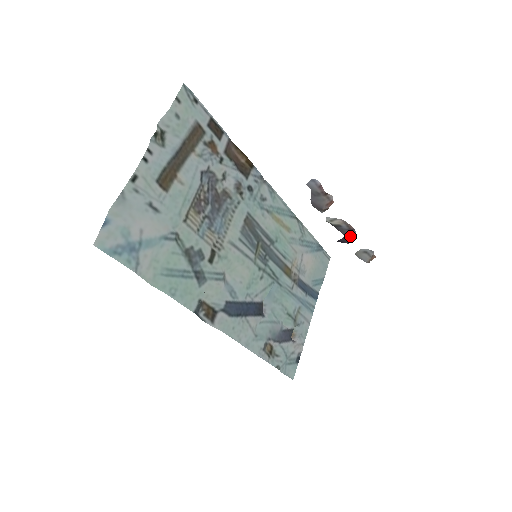
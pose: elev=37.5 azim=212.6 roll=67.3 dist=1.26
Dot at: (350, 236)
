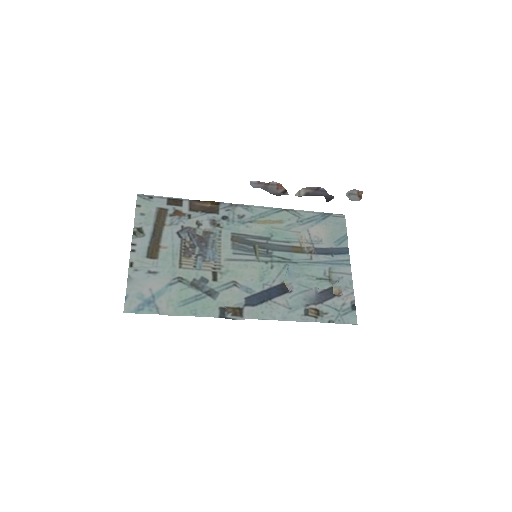
Dot at: (325, 193)
